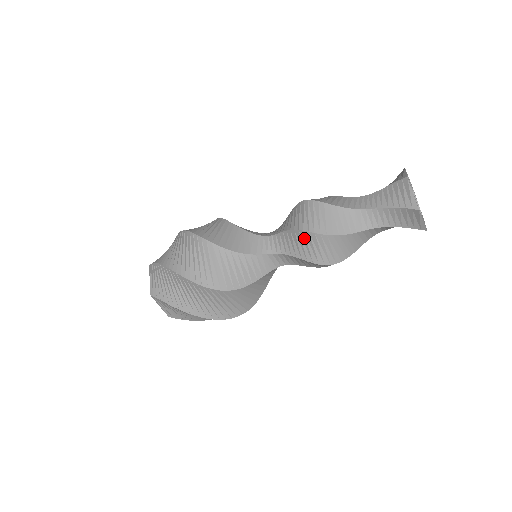
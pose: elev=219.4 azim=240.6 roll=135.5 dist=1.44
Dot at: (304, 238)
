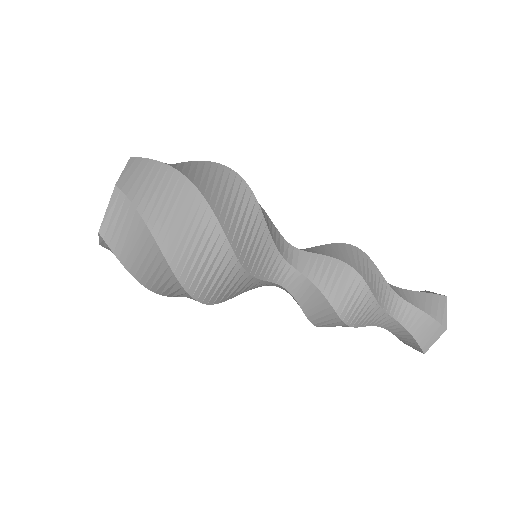
Dot at: (346, 275)
